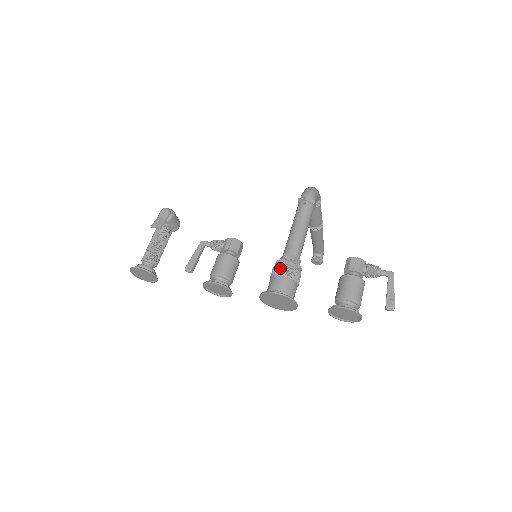
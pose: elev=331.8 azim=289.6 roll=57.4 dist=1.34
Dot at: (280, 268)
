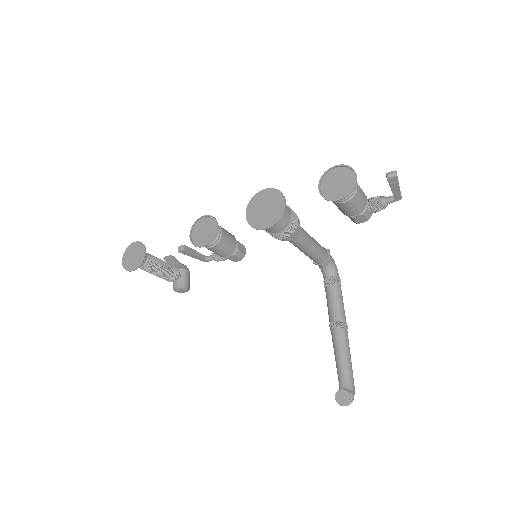
Dot at: occluded
